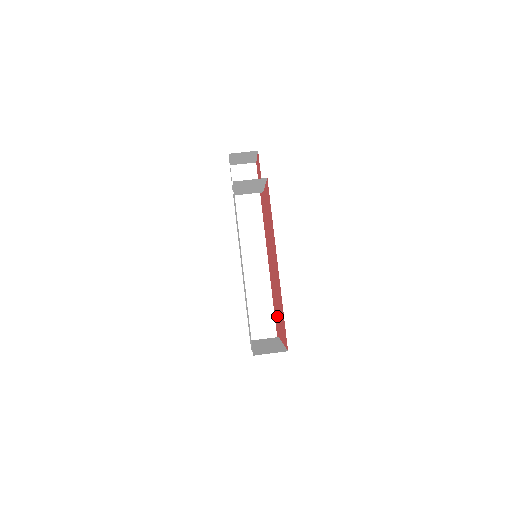
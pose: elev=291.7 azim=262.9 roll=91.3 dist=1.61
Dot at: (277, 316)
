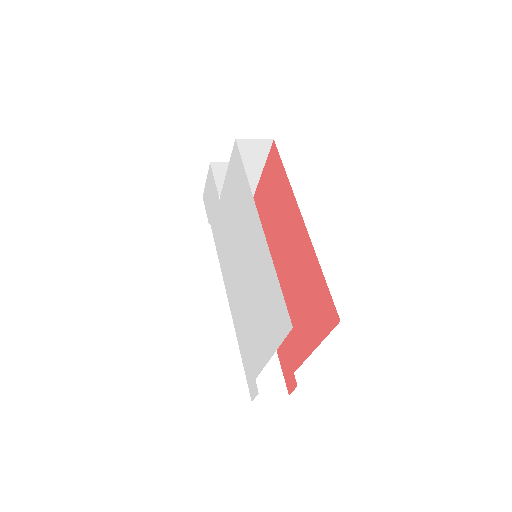
Dot at: (291, 334)
